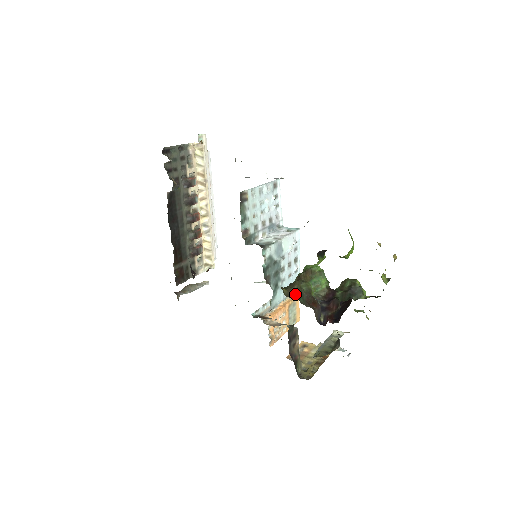
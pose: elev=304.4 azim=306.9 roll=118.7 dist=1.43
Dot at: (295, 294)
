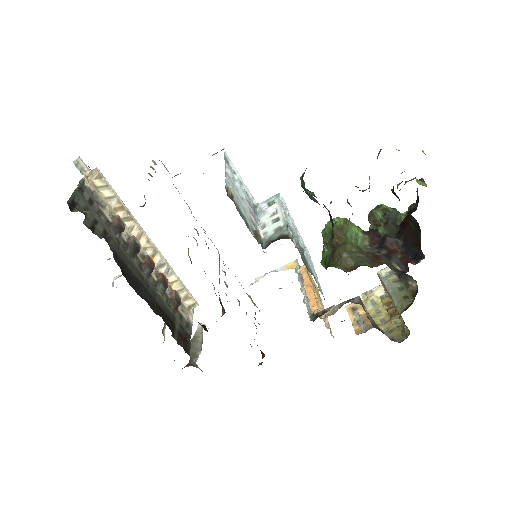
Dot at: (352, 263)
